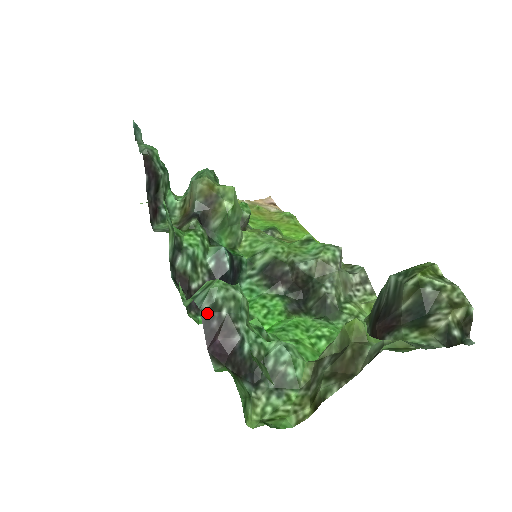
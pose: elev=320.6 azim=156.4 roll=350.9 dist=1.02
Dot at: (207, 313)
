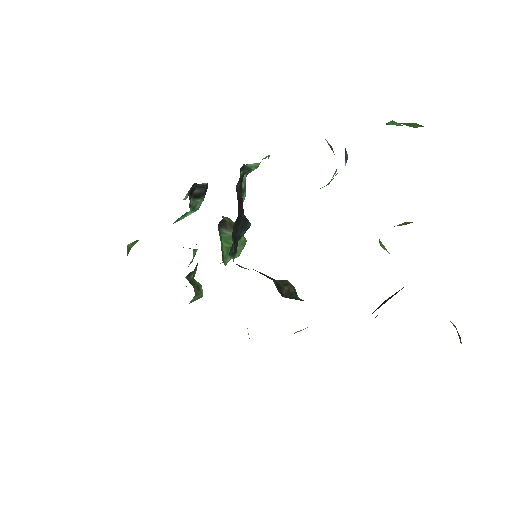
Dot at: (327, 142)
